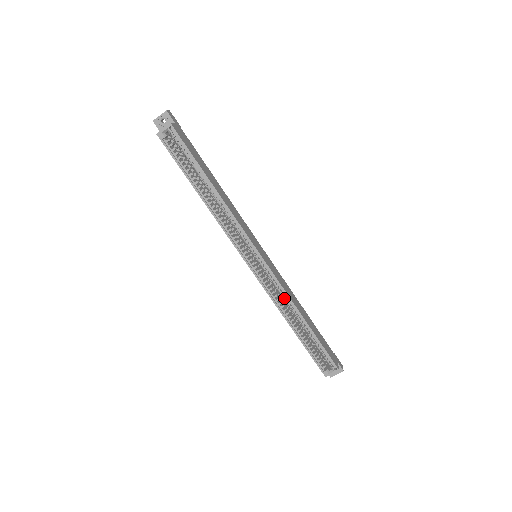
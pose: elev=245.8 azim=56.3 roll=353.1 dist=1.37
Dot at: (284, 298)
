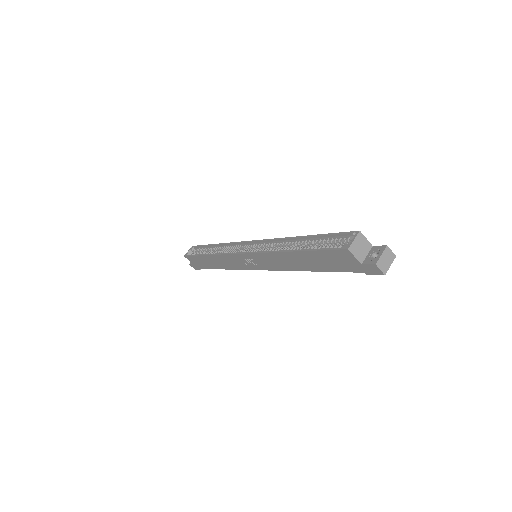
Dot at: (278, 245)
